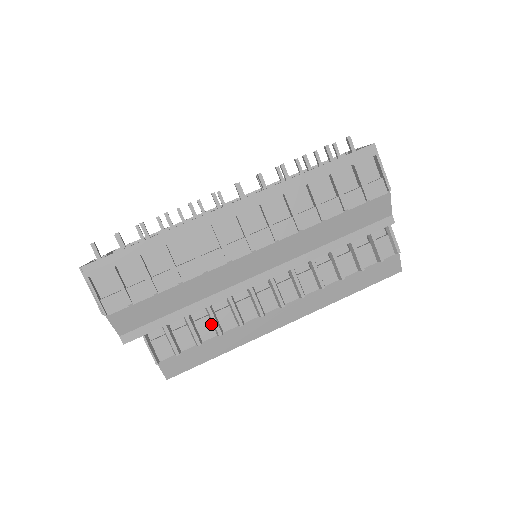
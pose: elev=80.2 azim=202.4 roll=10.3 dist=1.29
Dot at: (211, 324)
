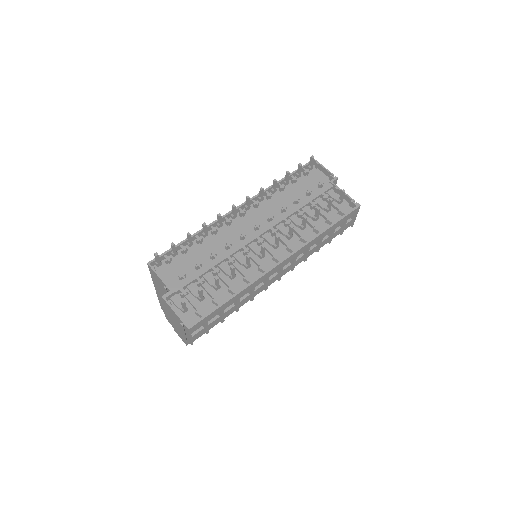
Dot at: occluded
